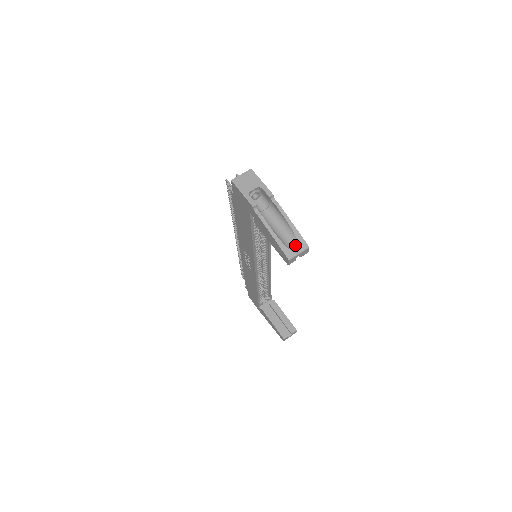
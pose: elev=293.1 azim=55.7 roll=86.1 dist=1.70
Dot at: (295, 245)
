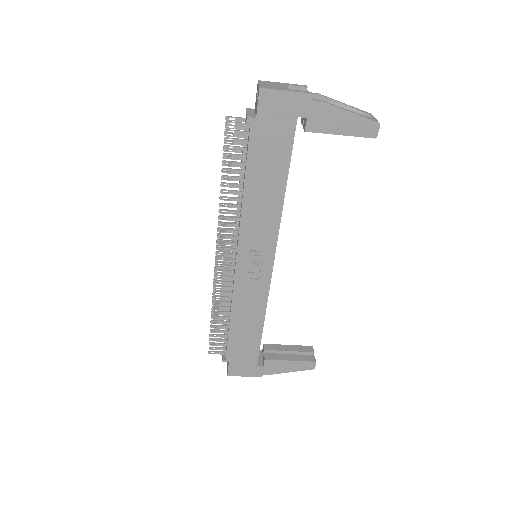
Dot at: occluded
